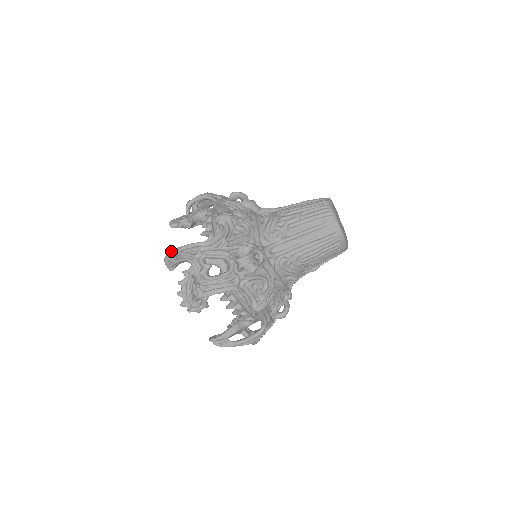
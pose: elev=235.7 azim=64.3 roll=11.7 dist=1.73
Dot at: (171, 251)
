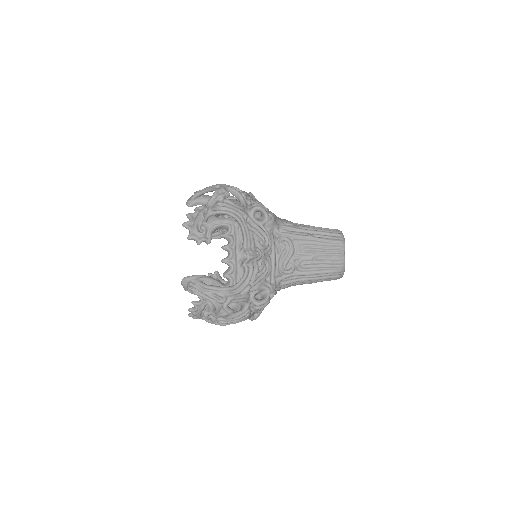
Dot at: (192, 280)
